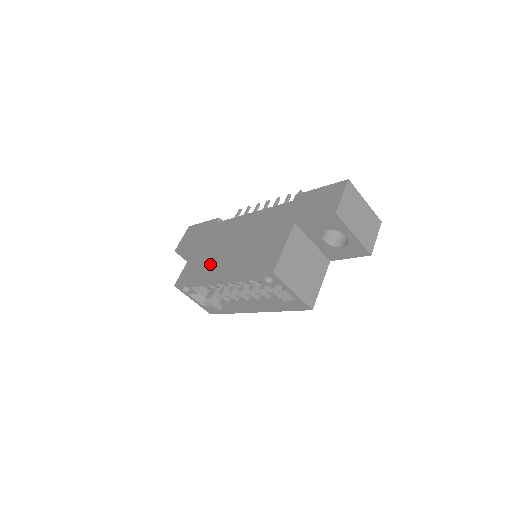
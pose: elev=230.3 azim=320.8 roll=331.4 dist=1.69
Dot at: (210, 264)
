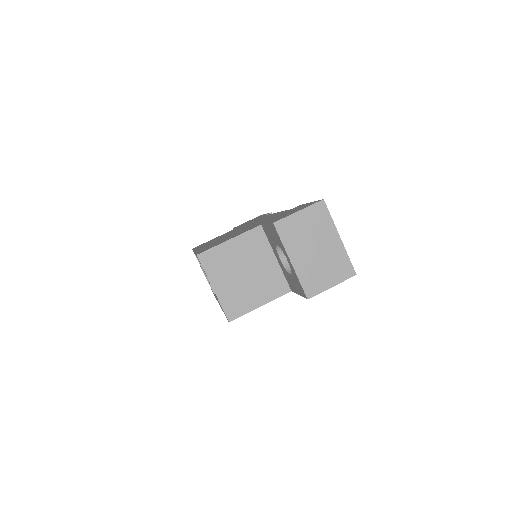
Dot at: occluded
